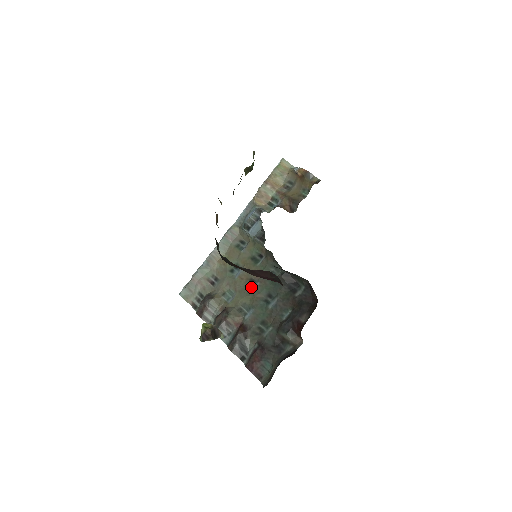
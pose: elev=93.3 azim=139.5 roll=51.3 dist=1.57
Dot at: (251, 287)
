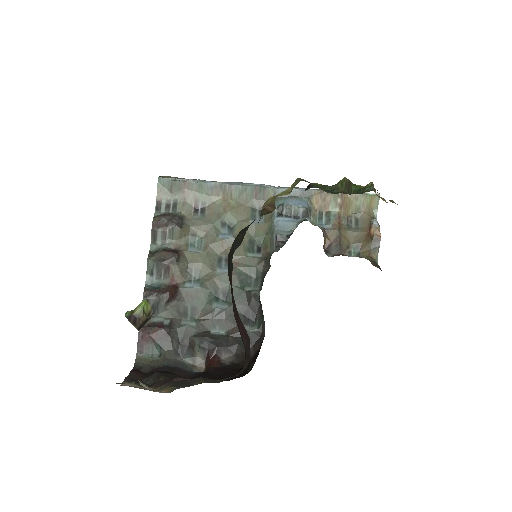
Dot at: (221, 264)
